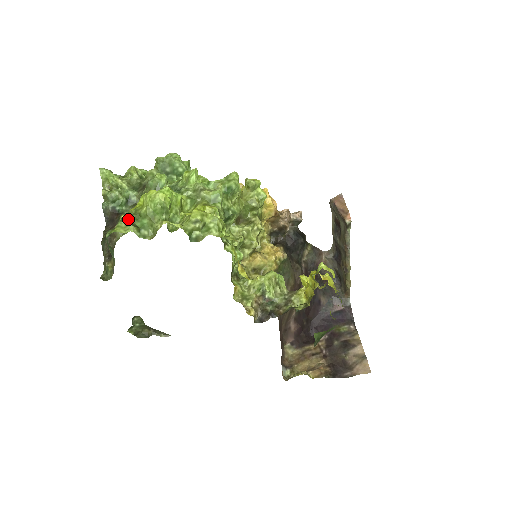
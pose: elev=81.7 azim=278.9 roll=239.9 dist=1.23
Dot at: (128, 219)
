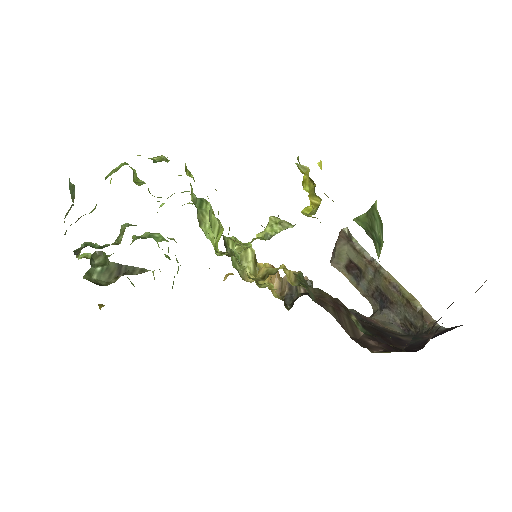
Dot at: occluded
